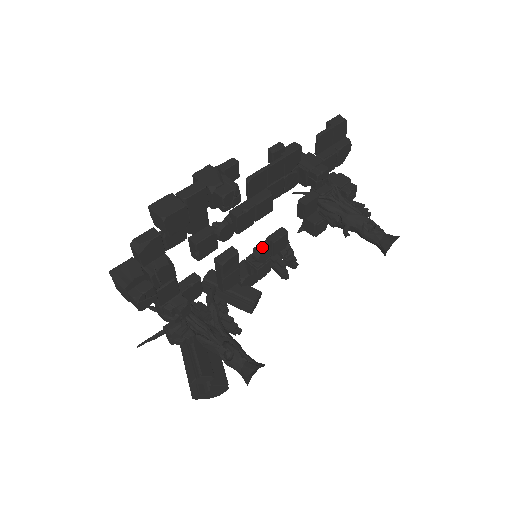
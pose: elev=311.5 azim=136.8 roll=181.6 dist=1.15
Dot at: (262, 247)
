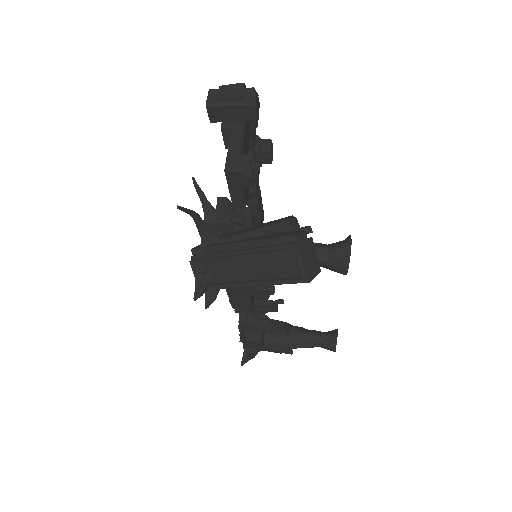
Dot at: occluded
